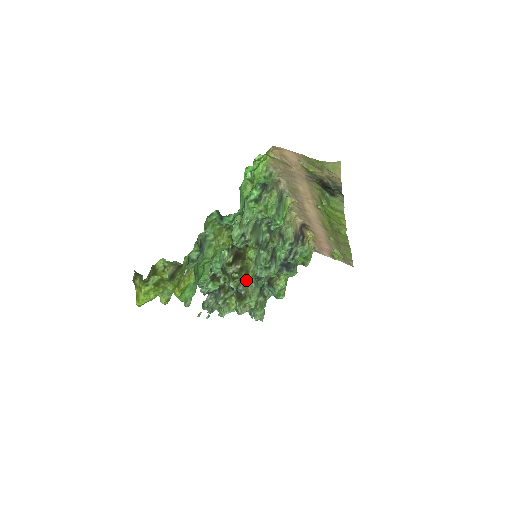
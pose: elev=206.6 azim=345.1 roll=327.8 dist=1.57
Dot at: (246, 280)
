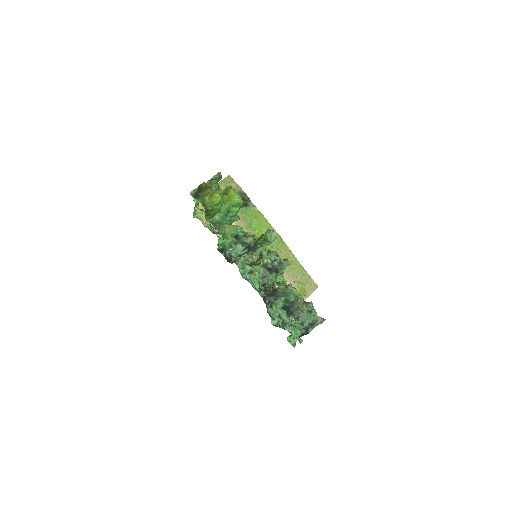
Dot at: occluded
